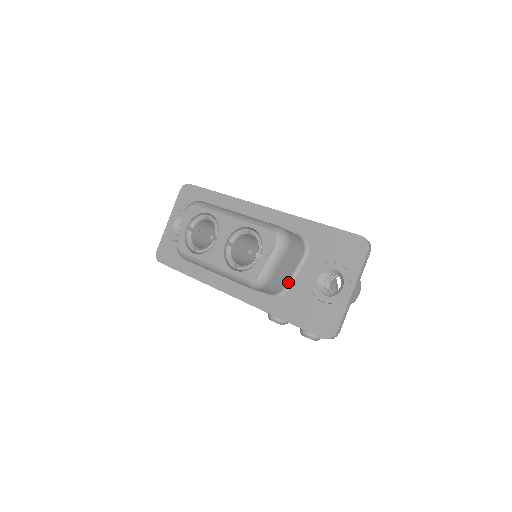
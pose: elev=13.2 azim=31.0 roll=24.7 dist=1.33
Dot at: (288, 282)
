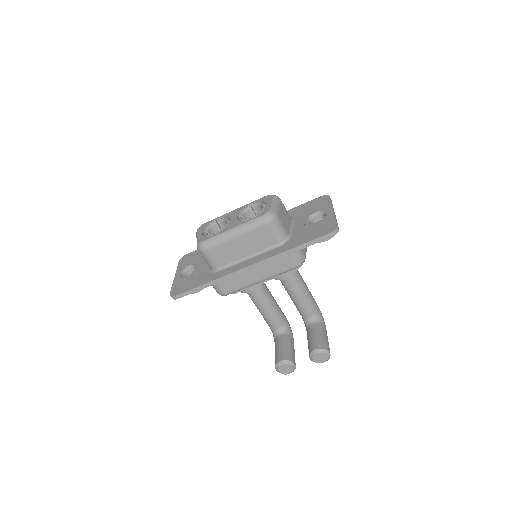
Dot at: (289, 232)
